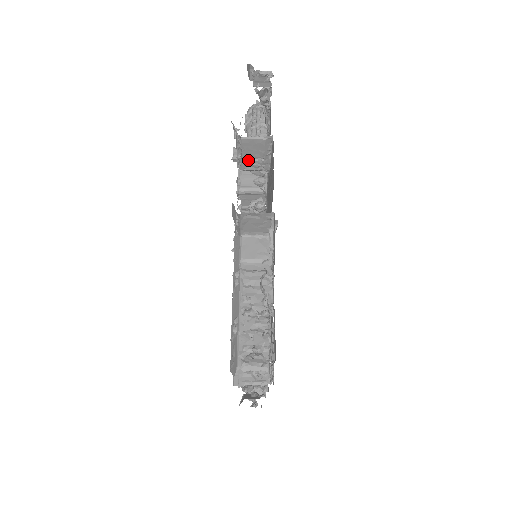
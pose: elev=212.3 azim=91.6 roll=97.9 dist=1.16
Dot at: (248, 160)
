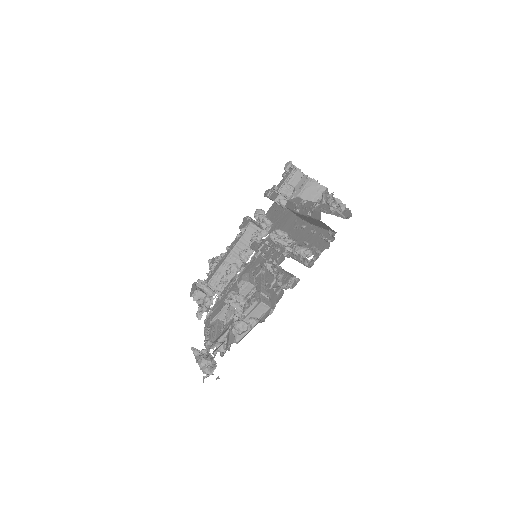
Dot at: (289, 187)
